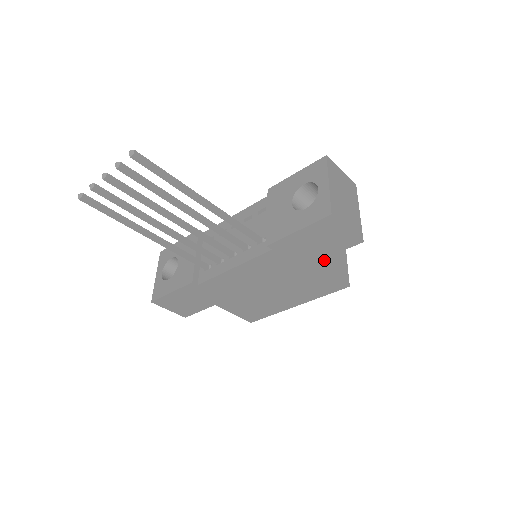
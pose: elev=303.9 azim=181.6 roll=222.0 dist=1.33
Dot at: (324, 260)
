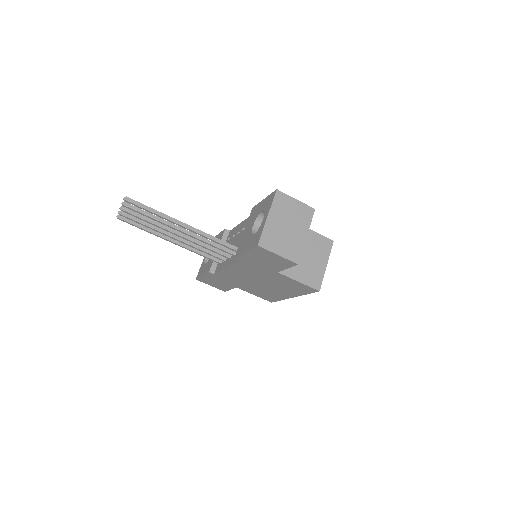
Dot at: (290, 269)
